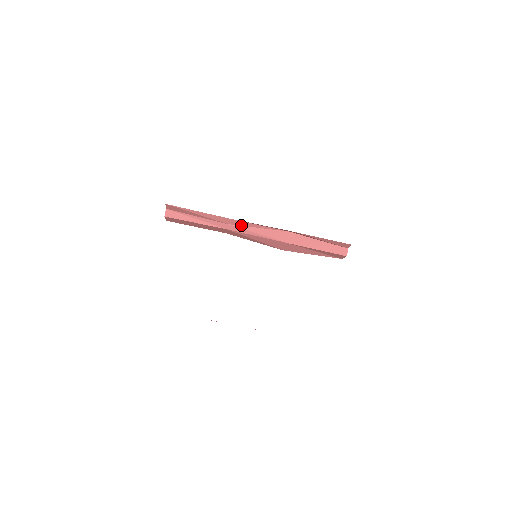
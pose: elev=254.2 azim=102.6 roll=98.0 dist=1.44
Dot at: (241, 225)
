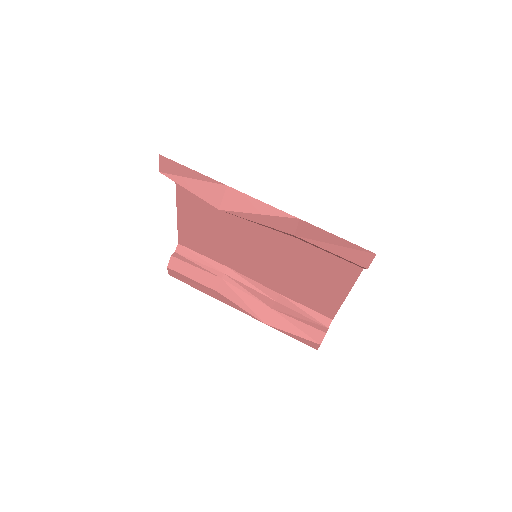
Dot at: (236, 279)
